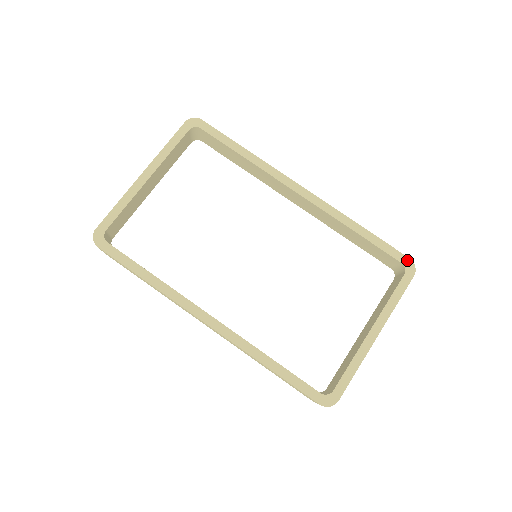
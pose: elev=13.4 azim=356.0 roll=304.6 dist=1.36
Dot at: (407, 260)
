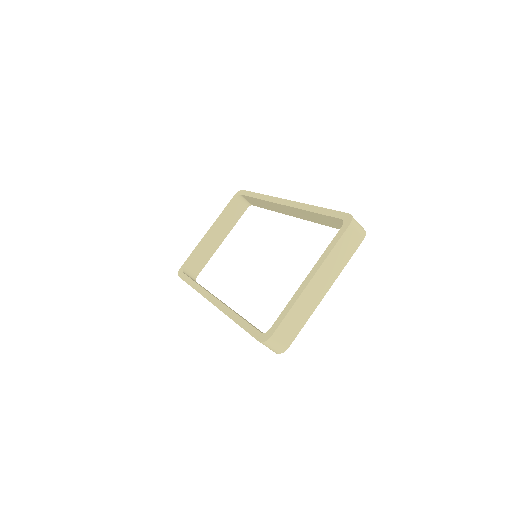
Dot at: (346, 215)
